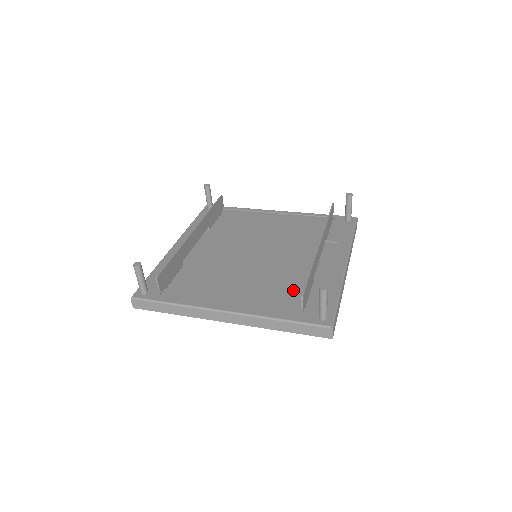
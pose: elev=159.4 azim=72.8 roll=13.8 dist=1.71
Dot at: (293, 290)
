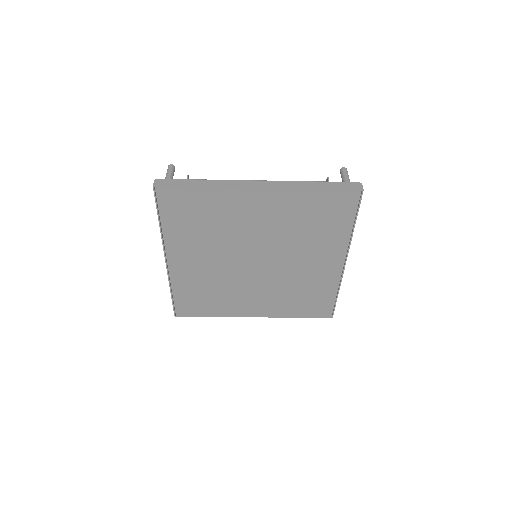
Dot at: occluded
